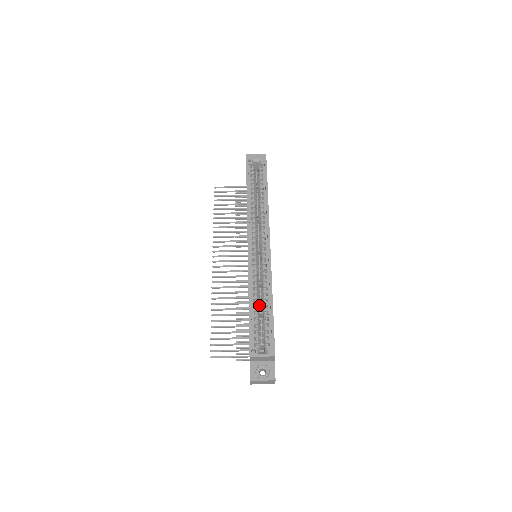
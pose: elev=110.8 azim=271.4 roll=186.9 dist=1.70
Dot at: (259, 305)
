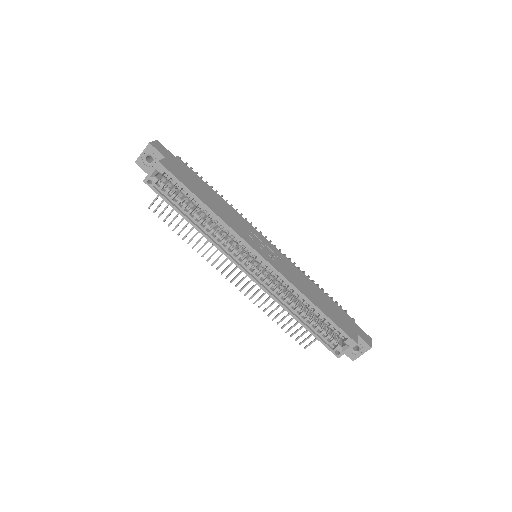
Dot at: (304, 306)
